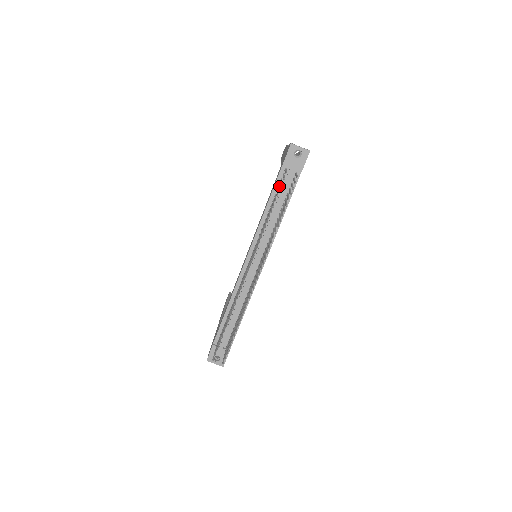
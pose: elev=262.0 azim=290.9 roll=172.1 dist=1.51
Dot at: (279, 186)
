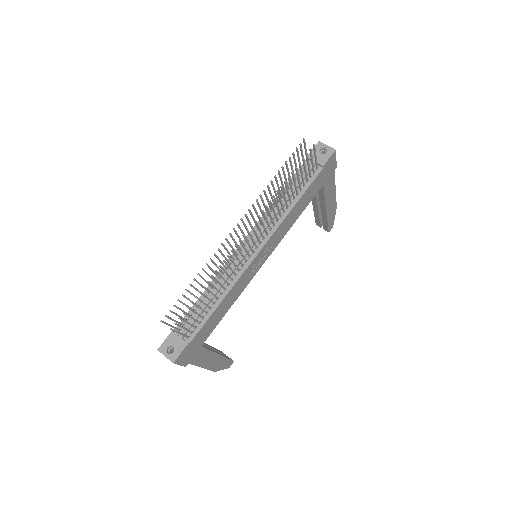
Dot at: (296, 166)
